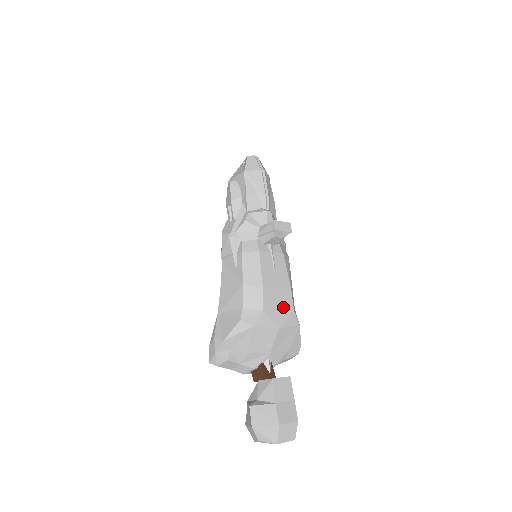
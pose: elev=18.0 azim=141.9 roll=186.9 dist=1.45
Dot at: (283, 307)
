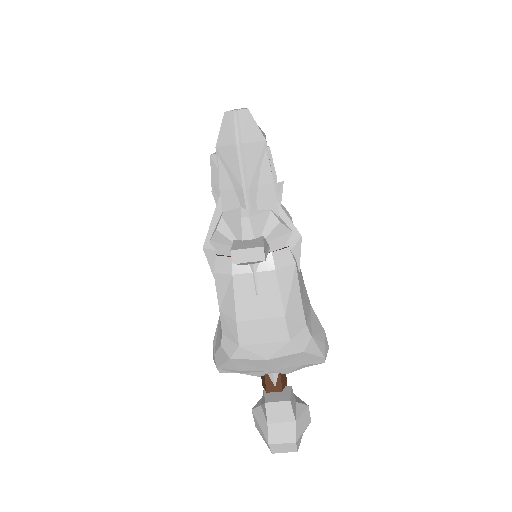
Dot at: (271, 339)
